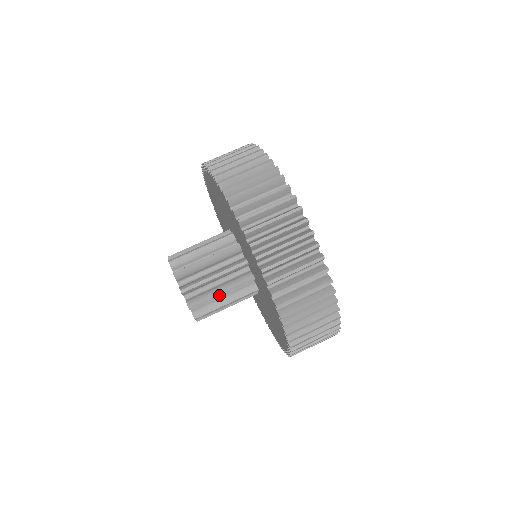
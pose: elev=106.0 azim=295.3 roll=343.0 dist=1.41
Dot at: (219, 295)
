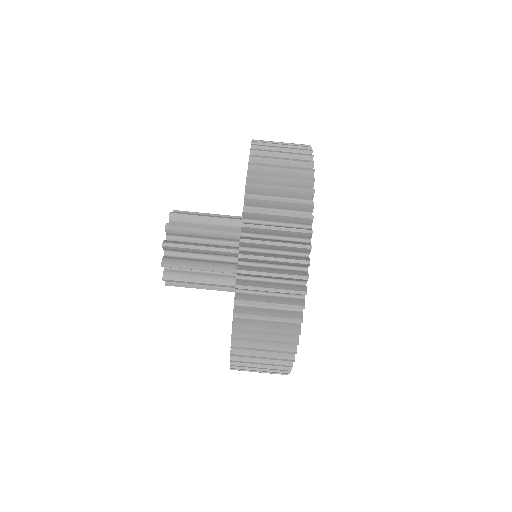
Dot at: (197, 283)
